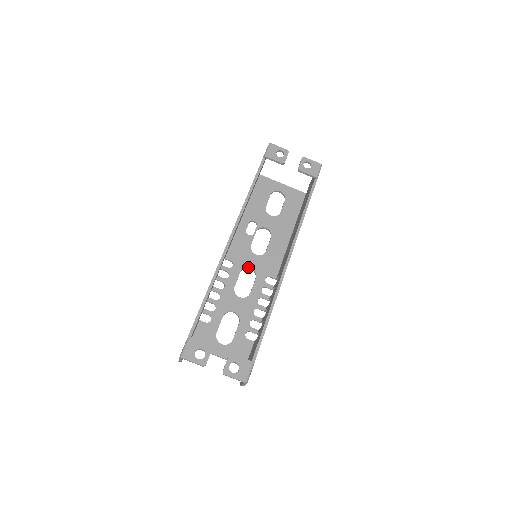
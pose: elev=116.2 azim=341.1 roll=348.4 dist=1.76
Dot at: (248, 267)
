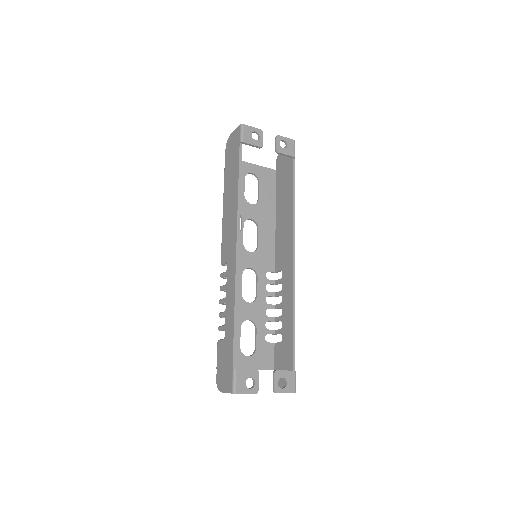
Dot at: (247, 268)
